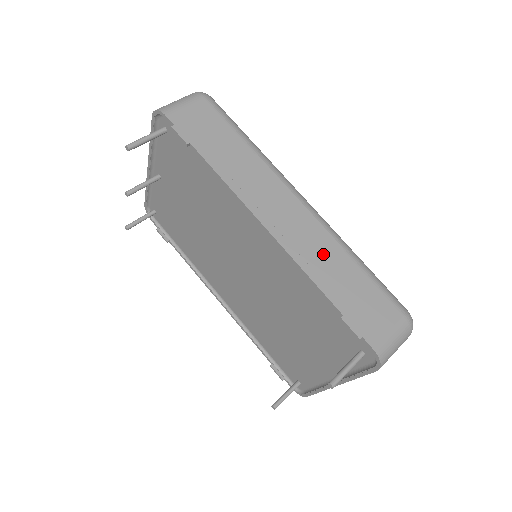
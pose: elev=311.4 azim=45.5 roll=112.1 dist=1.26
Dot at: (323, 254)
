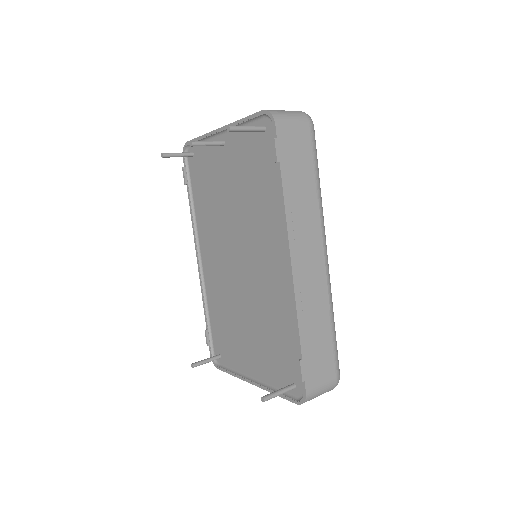
Dot at: (316, 307)
